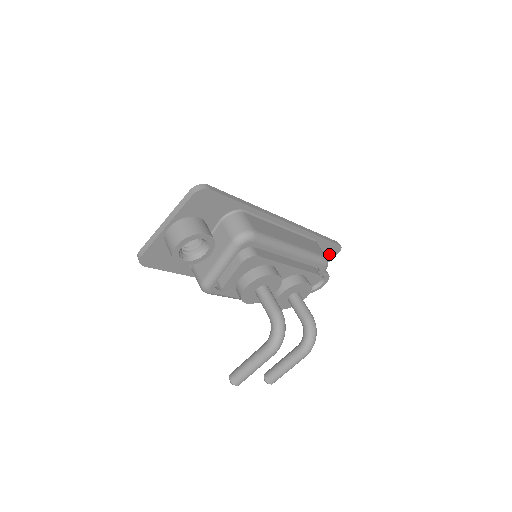
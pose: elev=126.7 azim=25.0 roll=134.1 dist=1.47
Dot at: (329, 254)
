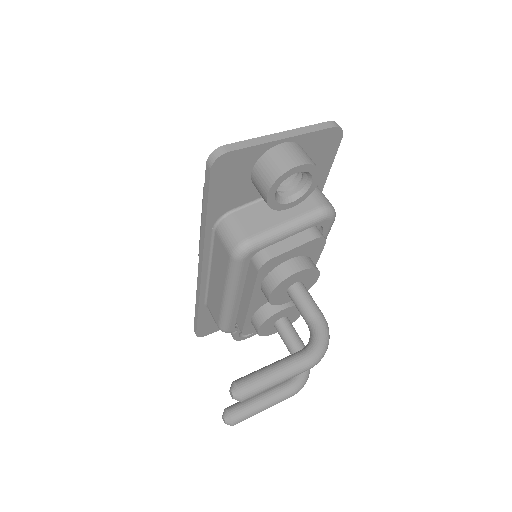
Dot at: occluded
